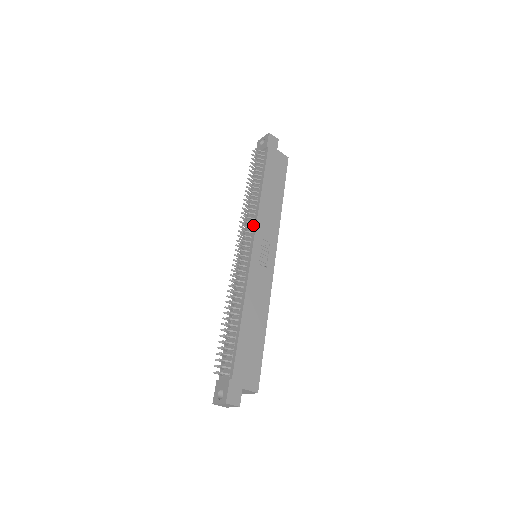
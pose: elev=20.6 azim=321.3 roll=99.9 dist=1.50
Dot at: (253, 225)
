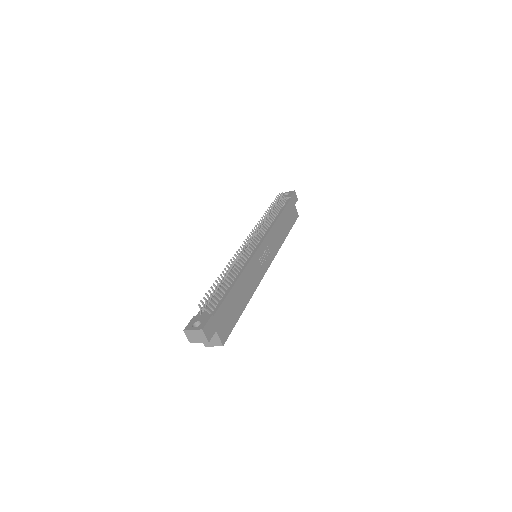
Dot at: (264, 233)
